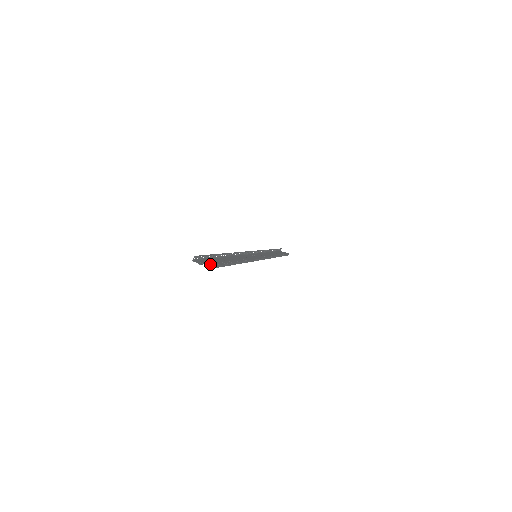
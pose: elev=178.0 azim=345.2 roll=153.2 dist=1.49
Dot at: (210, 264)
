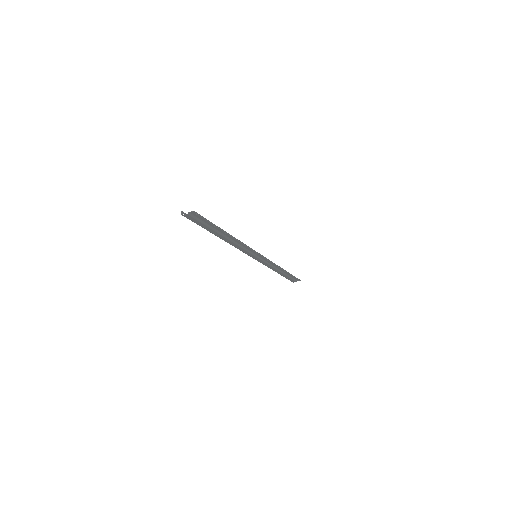
Dot at: (196, 215)
